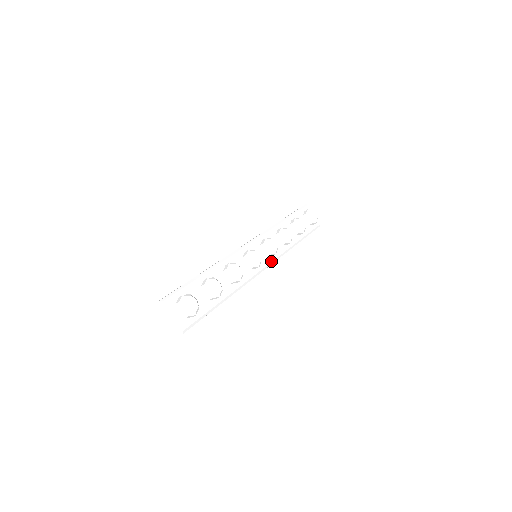
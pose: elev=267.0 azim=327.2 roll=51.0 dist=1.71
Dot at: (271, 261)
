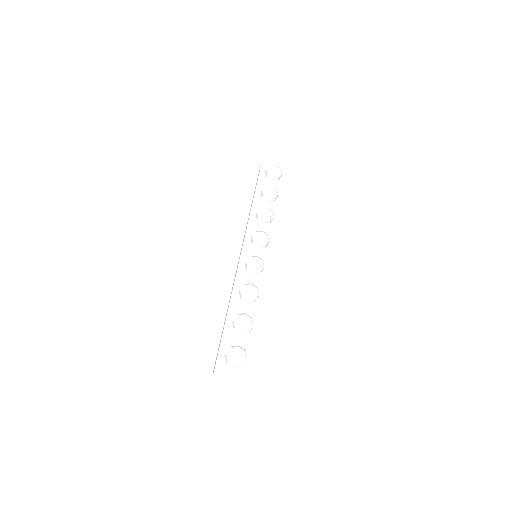
Dot at: (270, 249)
